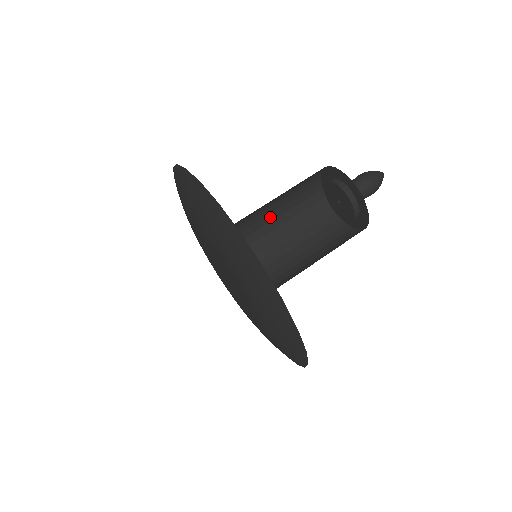
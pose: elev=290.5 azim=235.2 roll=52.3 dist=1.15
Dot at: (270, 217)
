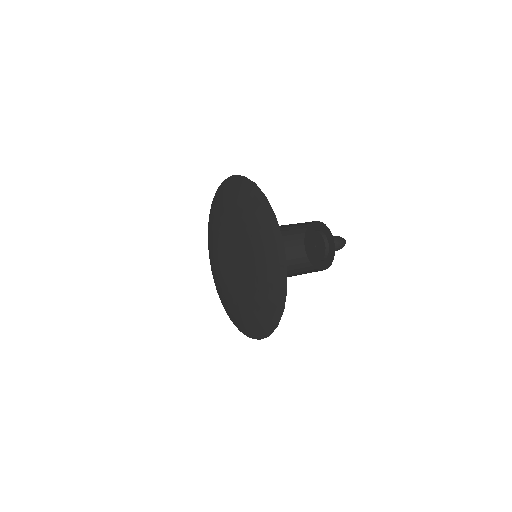
Dot at: occluded
